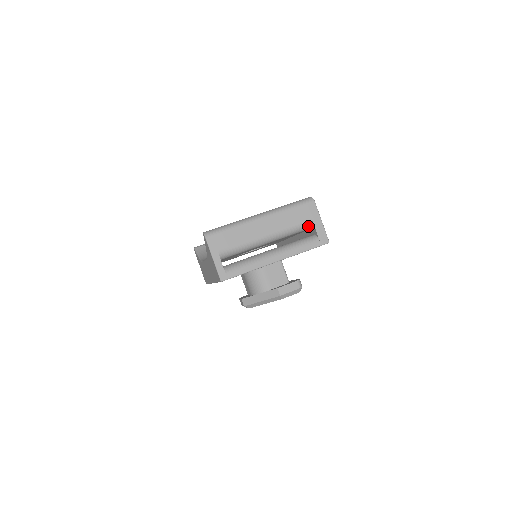
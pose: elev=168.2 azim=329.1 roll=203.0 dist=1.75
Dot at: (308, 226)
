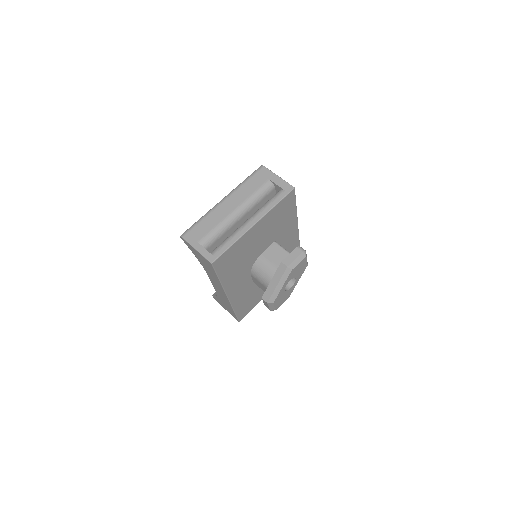
Dot at: (269, 186)
